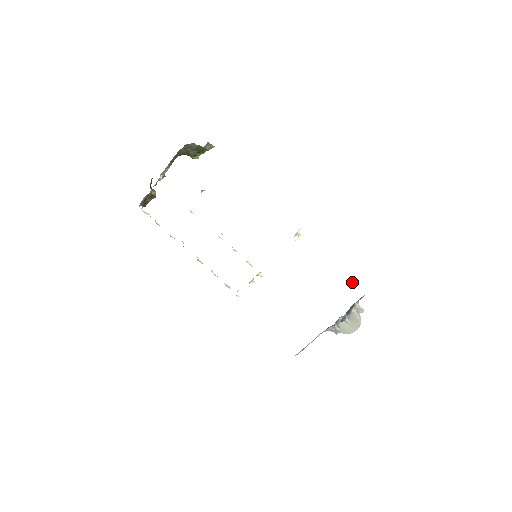
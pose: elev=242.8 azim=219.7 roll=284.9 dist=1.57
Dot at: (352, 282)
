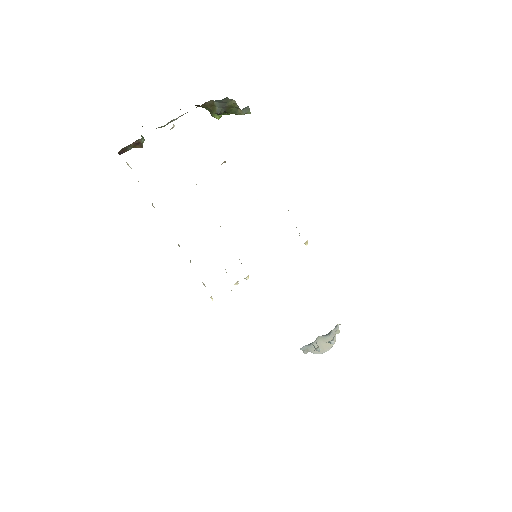
Dot at: occluded
